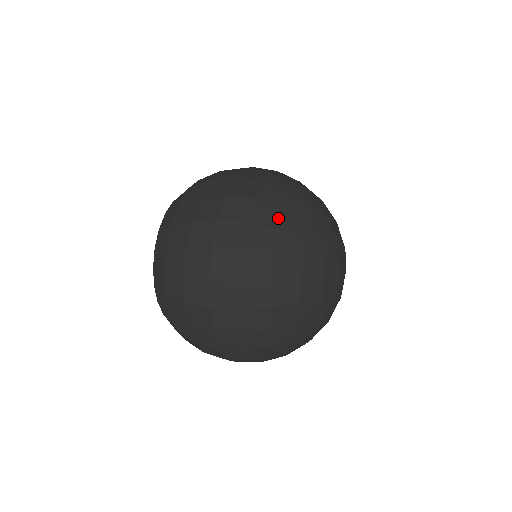
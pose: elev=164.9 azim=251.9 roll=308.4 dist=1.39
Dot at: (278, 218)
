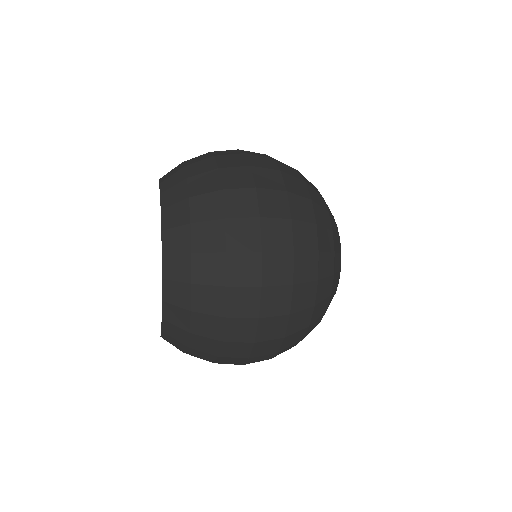
Dot at: (315, 238)
